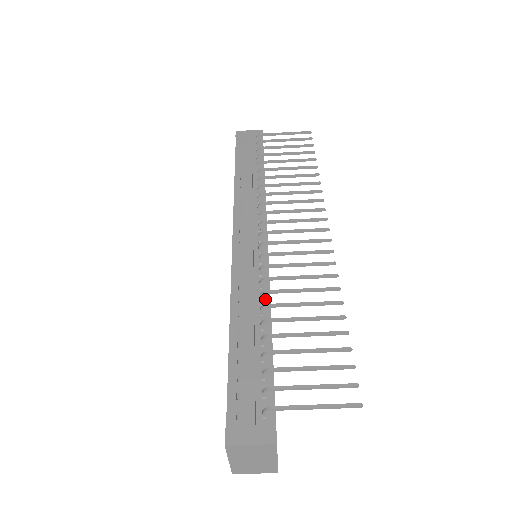
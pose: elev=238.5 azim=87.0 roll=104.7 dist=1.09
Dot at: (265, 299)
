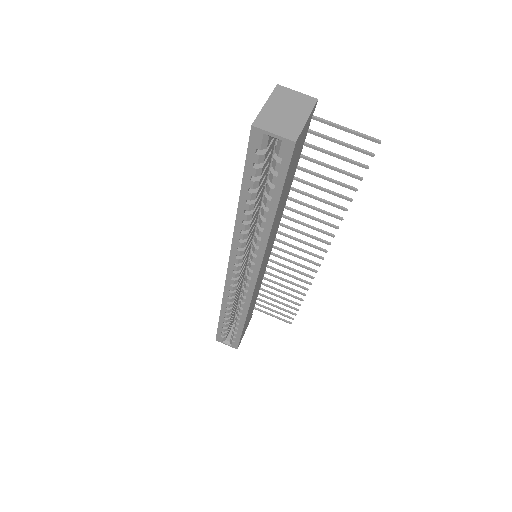
Dot at: occluded
